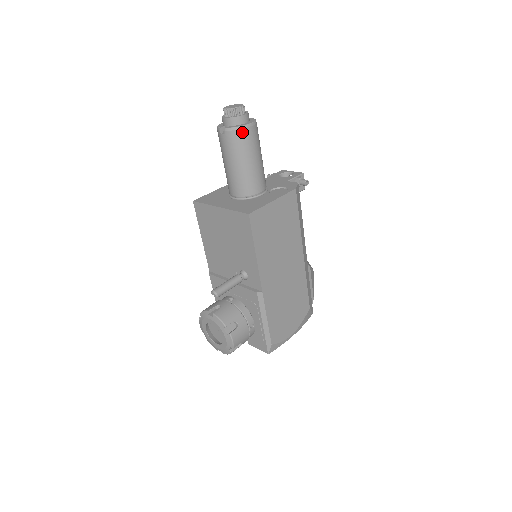
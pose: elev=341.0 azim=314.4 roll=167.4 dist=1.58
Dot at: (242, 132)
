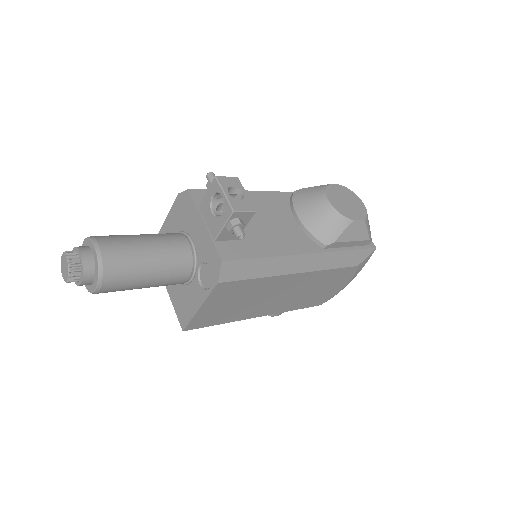
Dot at: occluded
